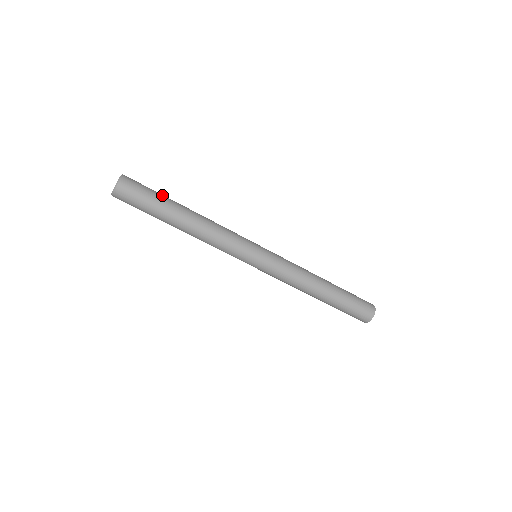
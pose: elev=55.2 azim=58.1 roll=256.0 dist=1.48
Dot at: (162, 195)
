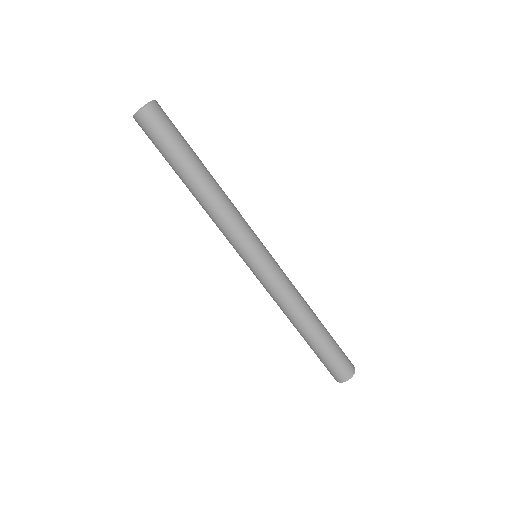
Dot at: (183, 146)
